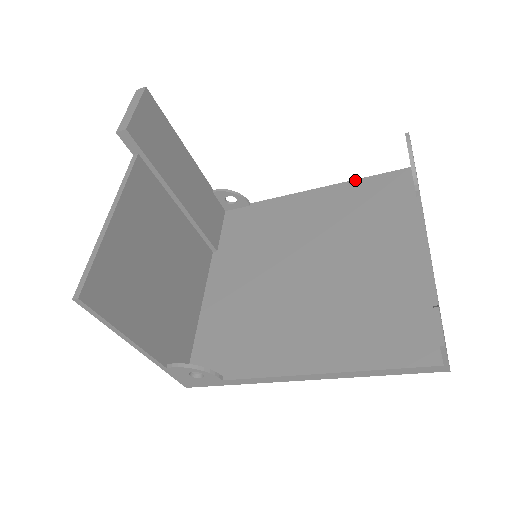
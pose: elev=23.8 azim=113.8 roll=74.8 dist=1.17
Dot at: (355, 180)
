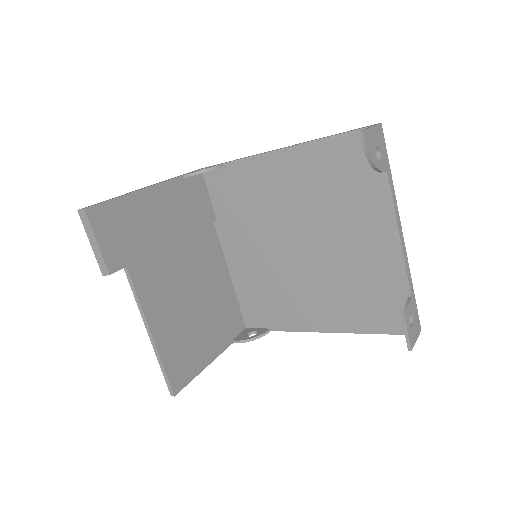
Dot at: (318, 141)
